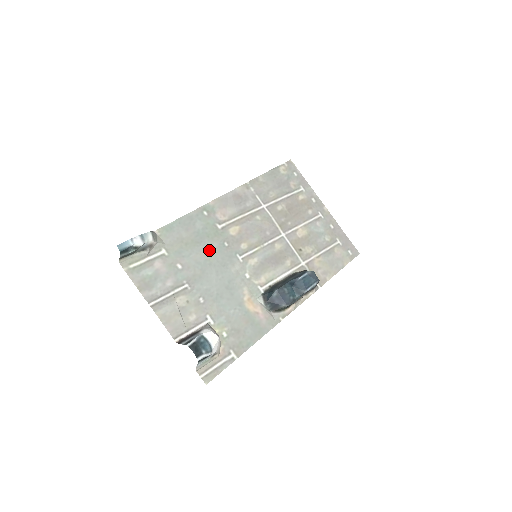
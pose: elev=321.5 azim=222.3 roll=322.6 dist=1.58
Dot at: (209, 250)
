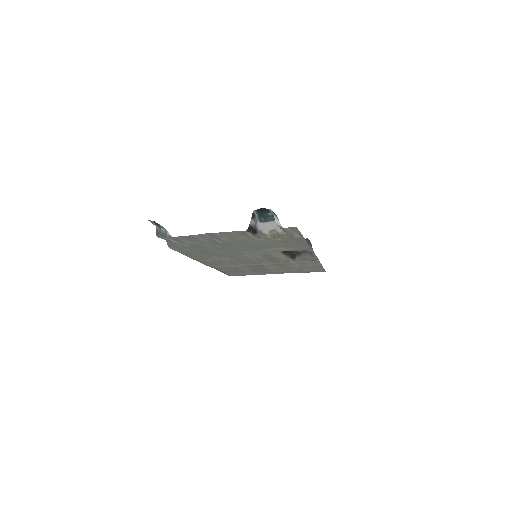
Dot at: (219, 252)
